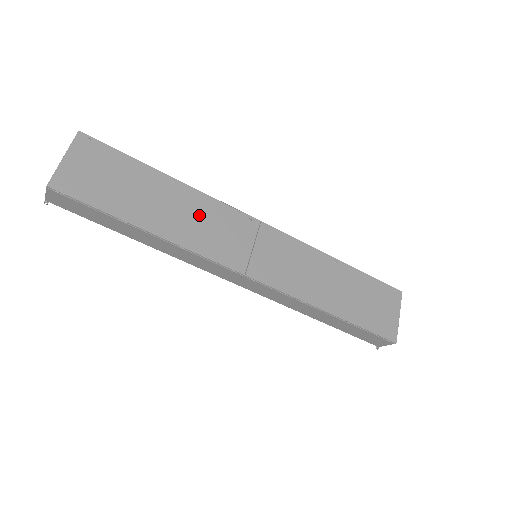
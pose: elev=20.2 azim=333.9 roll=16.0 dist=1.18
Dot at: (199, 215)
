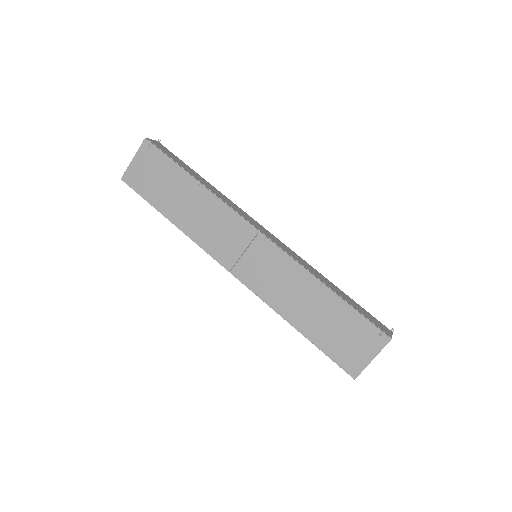
Dot at: (209, 216)
